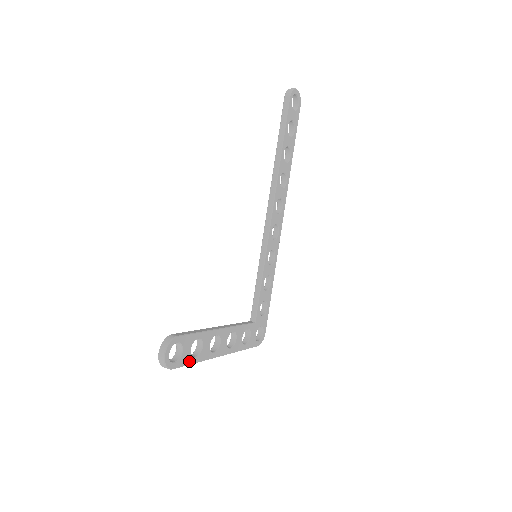
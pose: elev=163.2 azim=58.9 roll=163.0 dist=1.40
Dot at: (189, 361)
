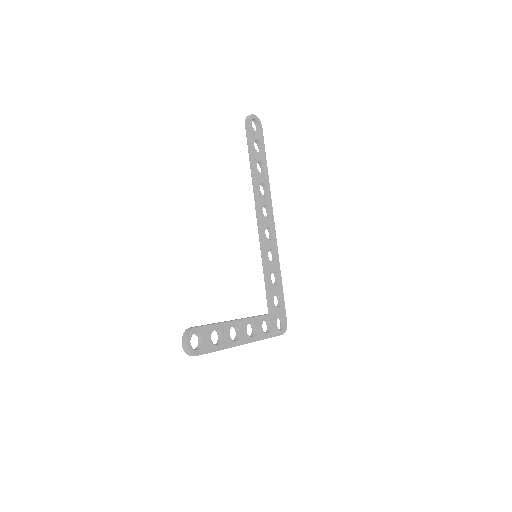
Dot at: (212, 349)
